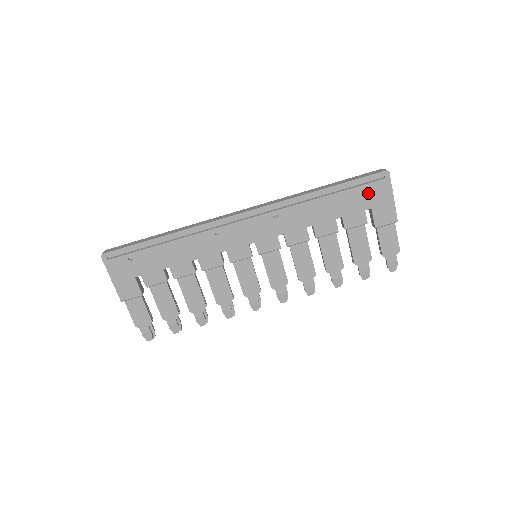
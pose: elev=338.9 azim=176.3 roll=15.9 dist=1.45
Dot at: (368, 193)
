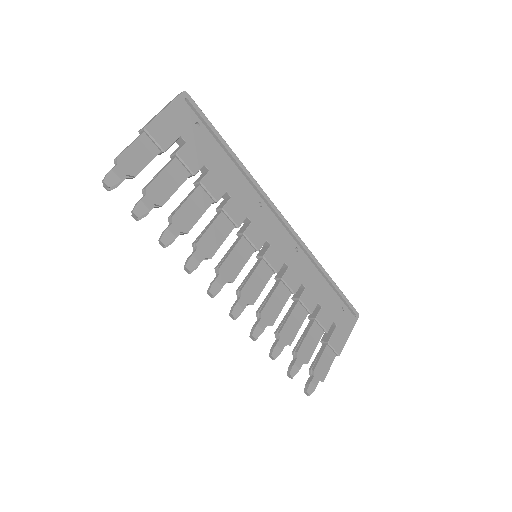
Dot at: (343, 313)
